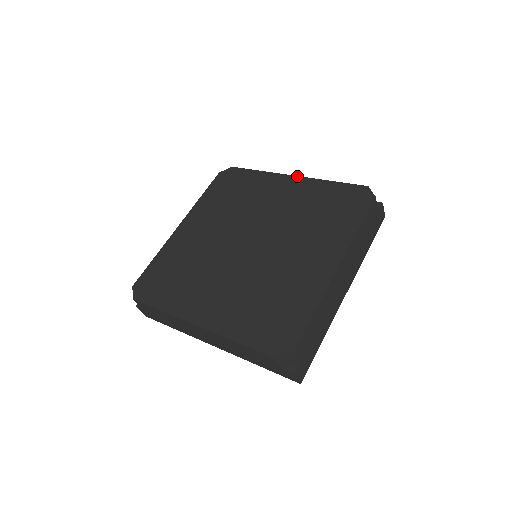
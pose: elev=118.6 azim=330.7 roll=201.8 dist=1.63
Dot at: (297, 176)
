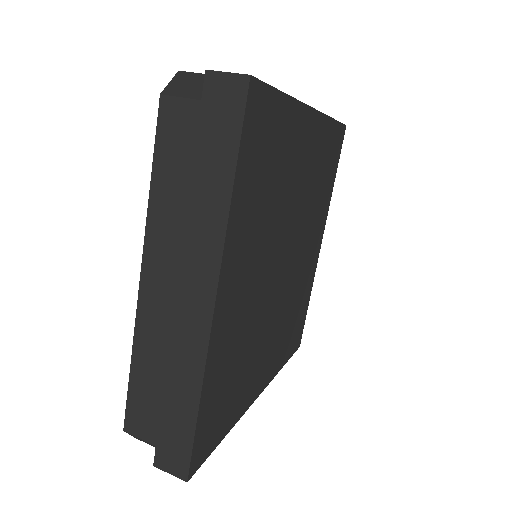
Dot at: occluded
